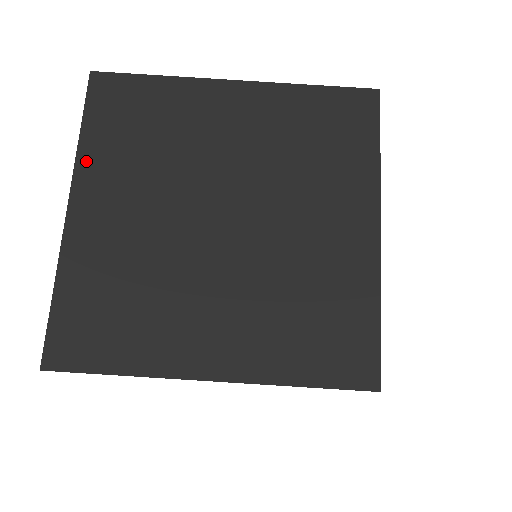
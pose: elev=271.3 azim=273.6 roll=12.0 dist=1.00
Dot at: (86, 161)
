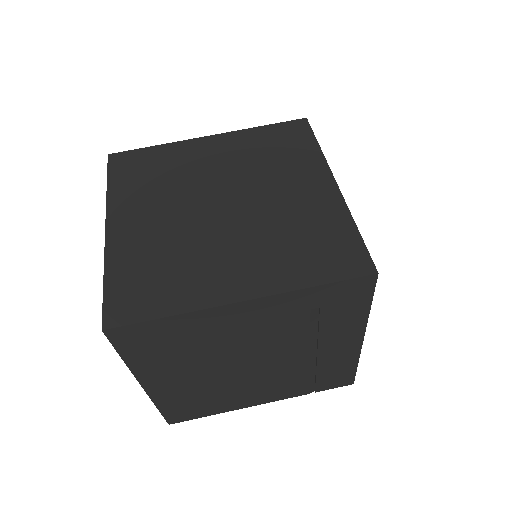
Dot at: (114, 199)
